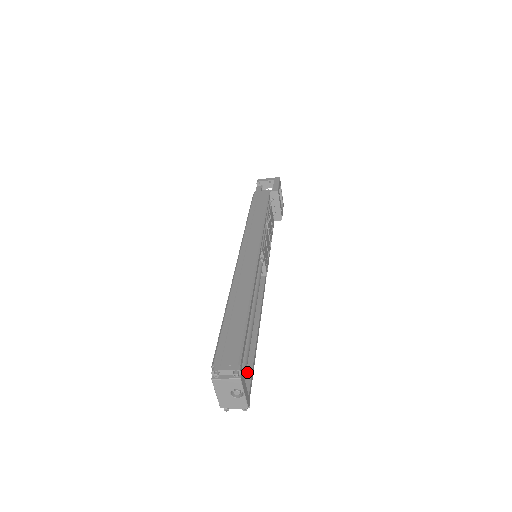
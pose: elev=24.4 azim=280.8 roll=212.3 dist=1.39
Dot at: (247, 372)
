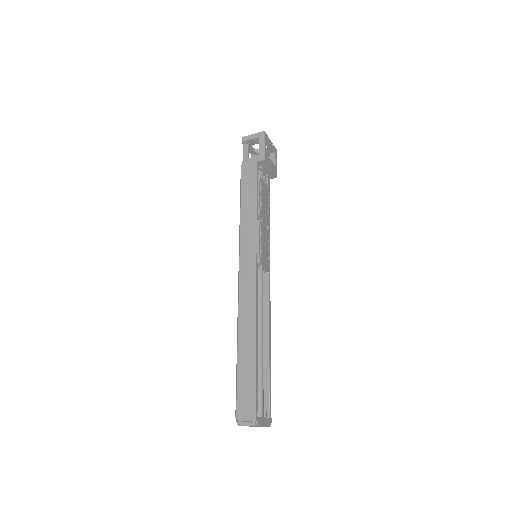
Dot at: (266, 392)
